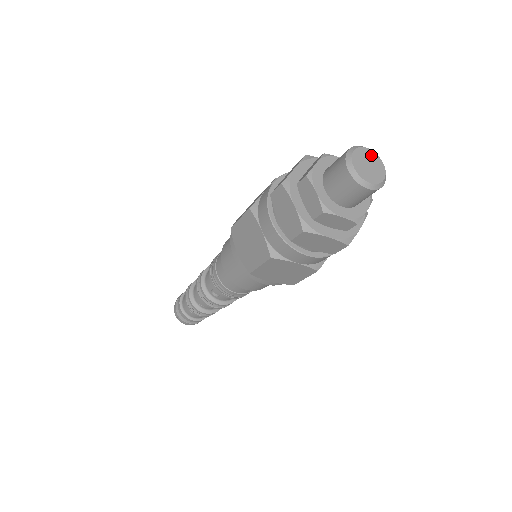
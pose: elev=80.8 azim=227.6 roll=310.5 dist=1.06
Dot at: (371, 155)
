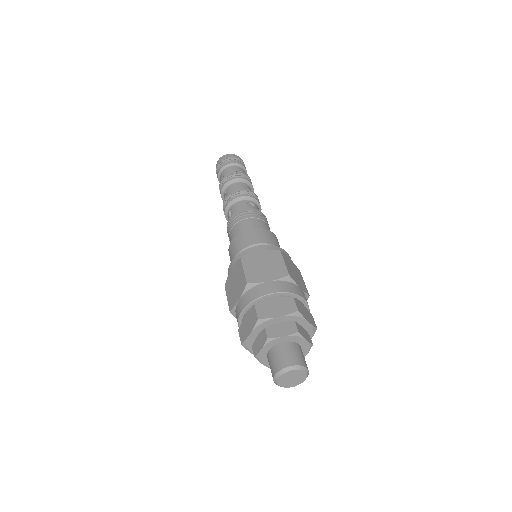
Dot at: (294, 373)
